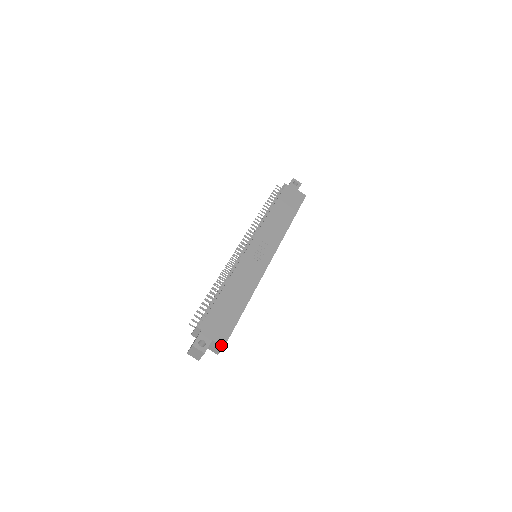
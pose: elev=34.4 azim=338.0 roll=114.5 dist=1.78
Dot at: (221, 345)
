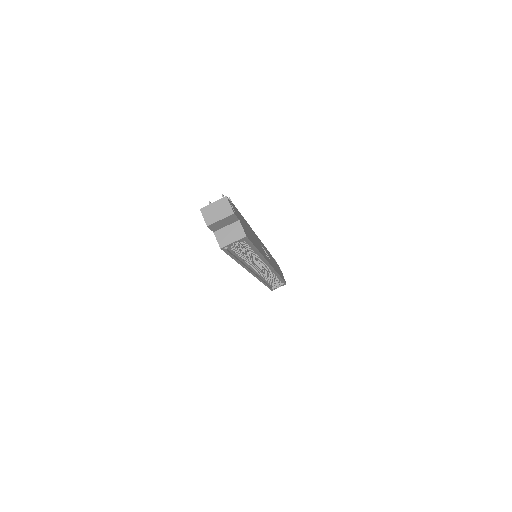
Dot at: (245, 232)
